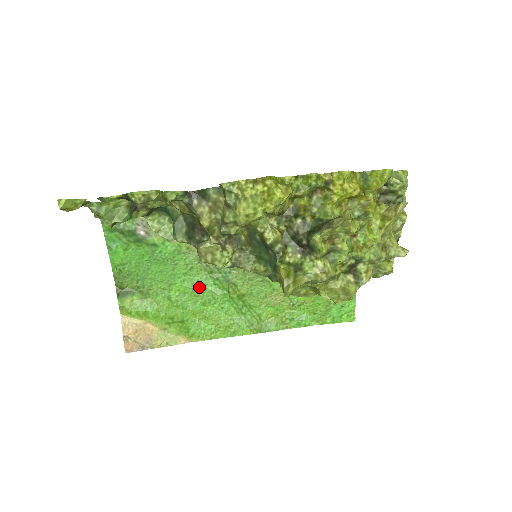
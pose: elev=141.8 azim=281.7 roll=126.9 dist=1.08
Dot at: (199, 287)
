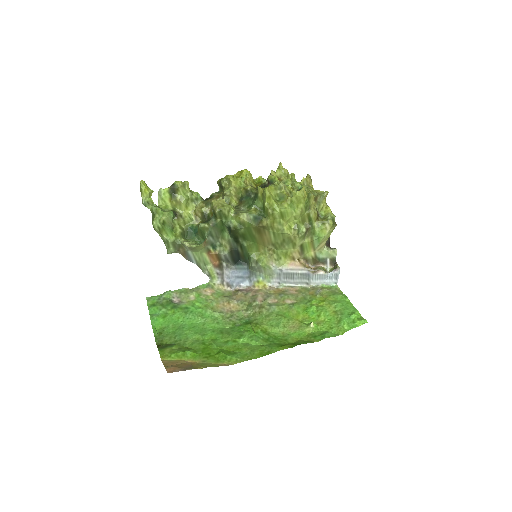
Dot at: (227, 333)
